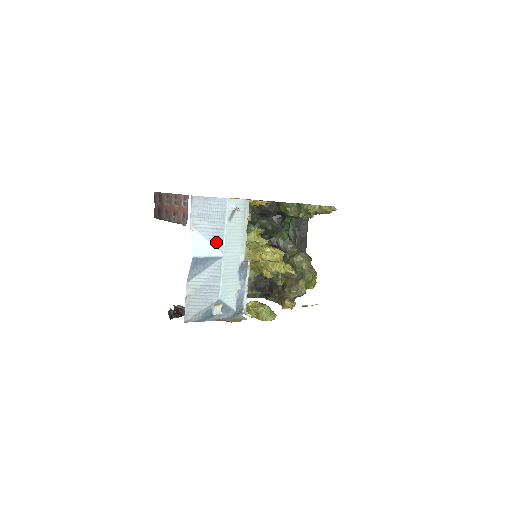
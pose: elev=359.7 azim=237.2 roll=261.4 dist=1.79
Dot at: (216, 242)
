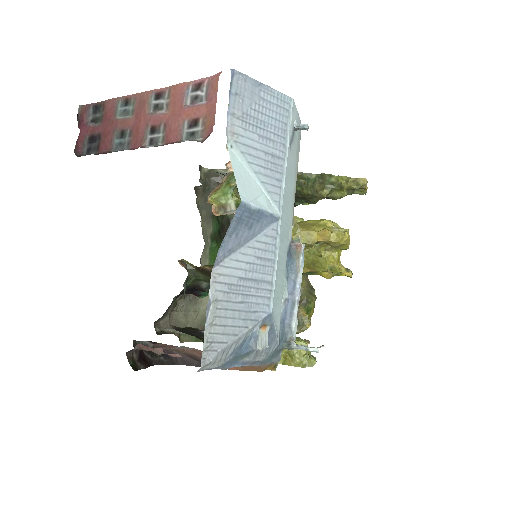
Dot at: (270, 183)
